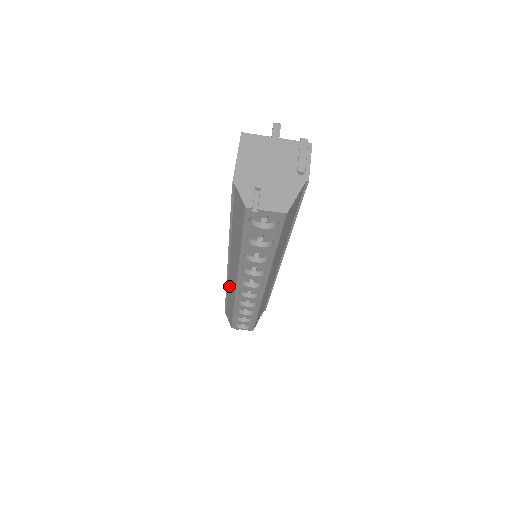
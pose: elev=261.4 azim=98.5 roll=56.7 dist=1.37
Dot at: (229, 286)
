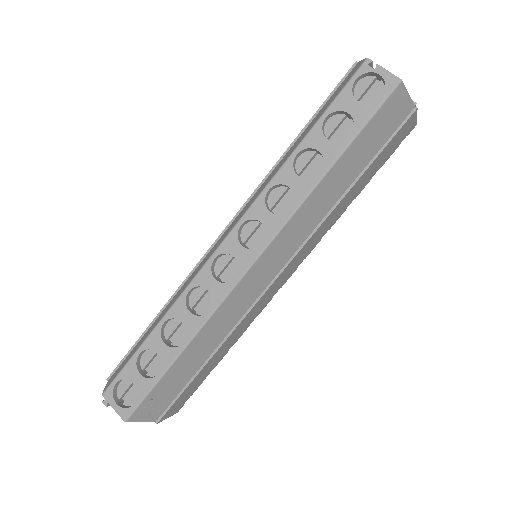
Dot at: (193, 273)
